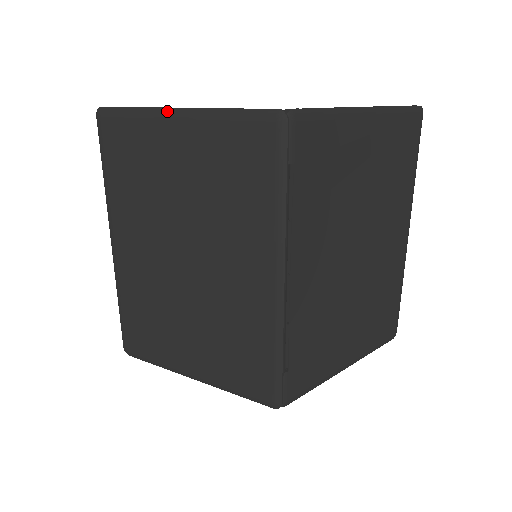
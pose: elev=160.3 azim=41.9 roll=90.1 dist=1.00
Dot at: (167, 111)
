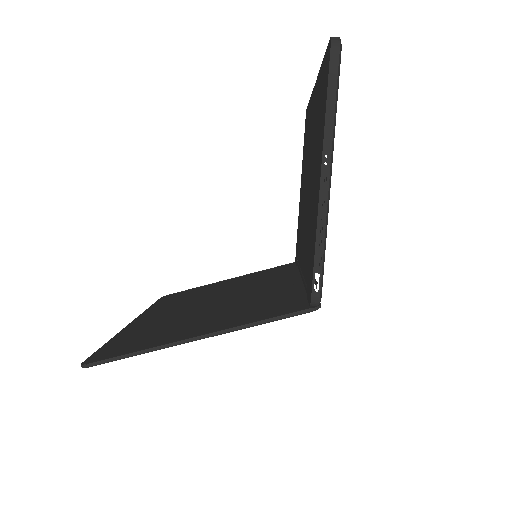
Dot at: occluded
